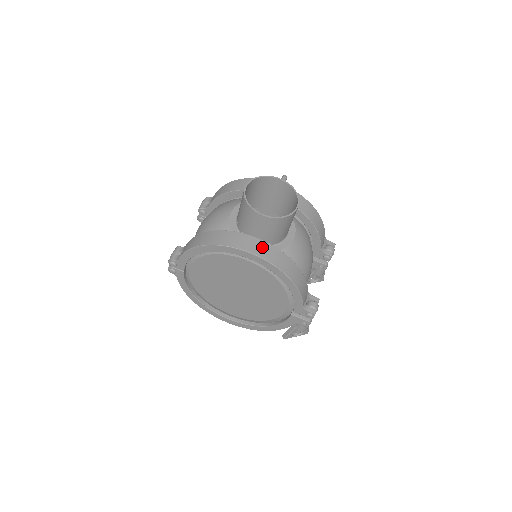
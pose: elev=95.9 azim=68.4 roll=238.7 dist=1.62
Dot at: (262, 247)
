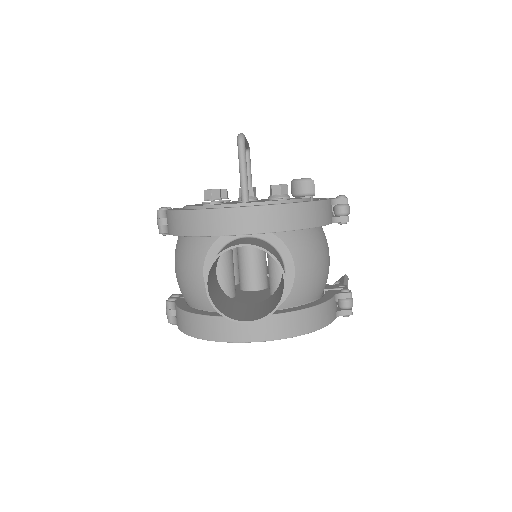
Dot at: (264, 326)
